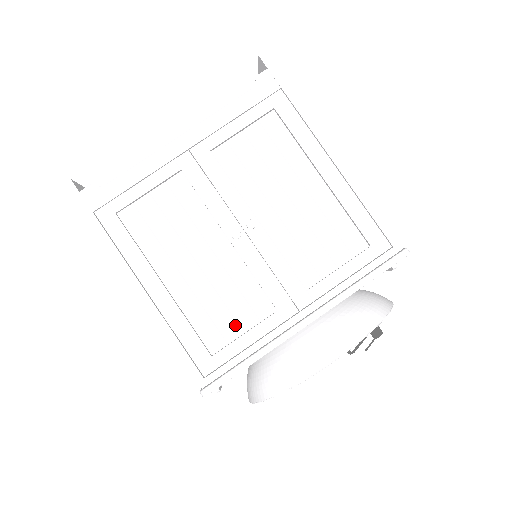
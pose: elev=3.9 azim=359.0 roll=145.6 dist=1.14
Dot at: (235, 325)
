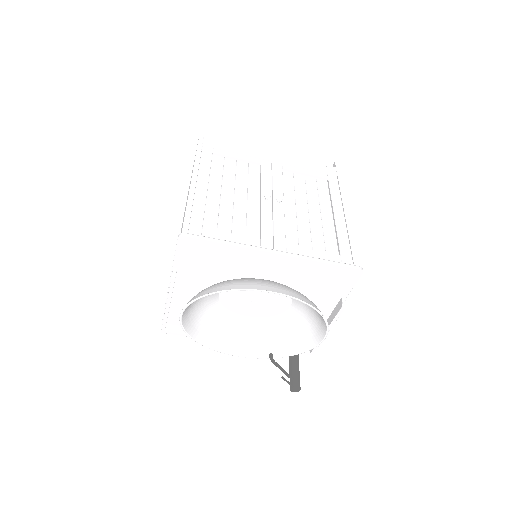
Dot at: (229, 229)
